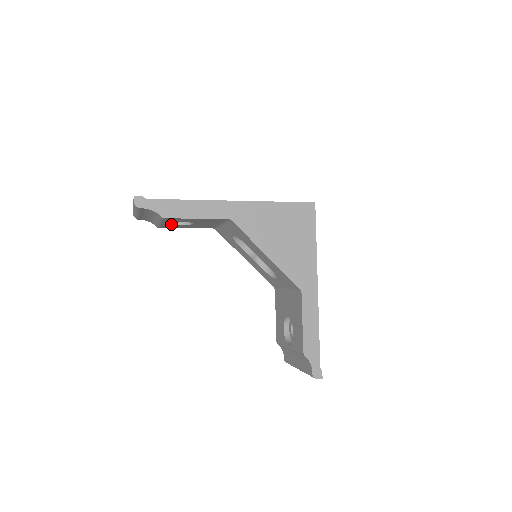
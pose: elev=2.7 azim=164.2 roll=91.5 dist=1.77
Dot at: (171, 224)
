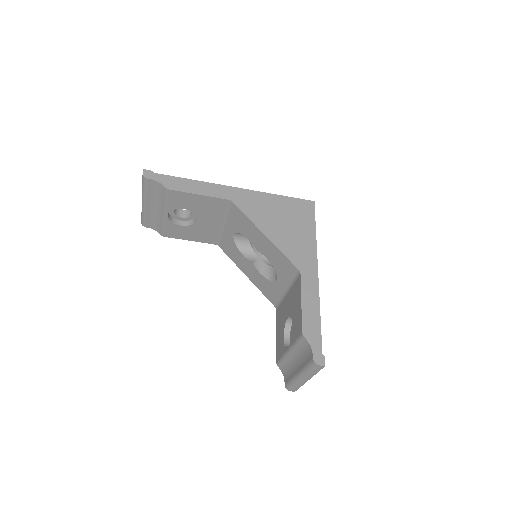
Dot at: (175, 223)
